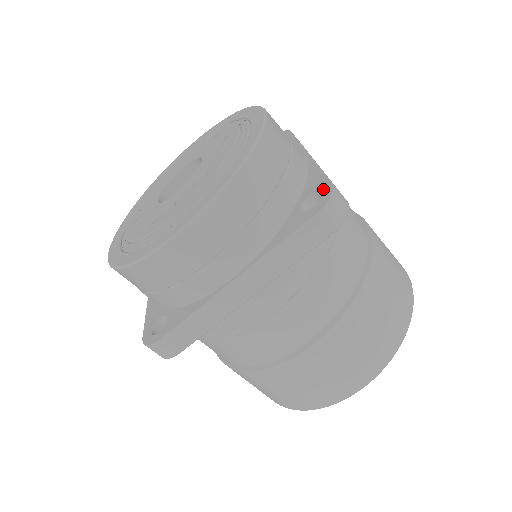
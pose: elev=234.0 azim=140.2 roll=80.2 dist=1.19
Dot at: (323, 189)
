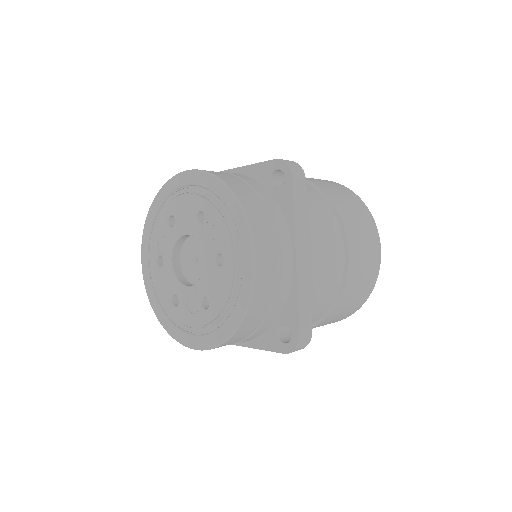
Dot at: (293, 333)
